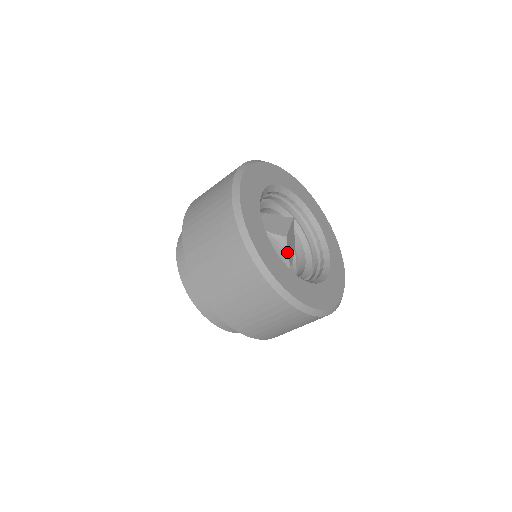
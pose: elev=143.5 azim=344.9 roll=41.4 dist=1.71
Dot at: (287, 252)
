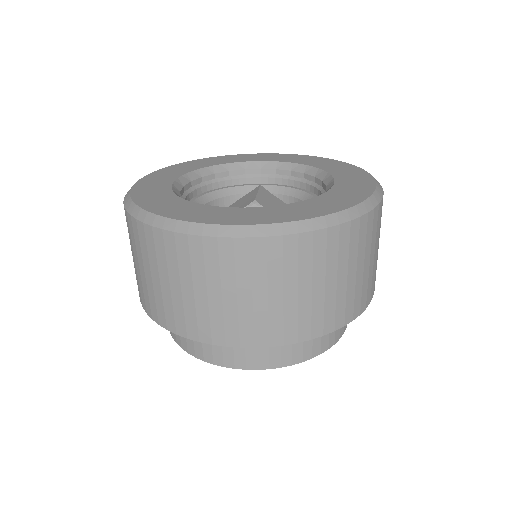
Dot at: occluded
